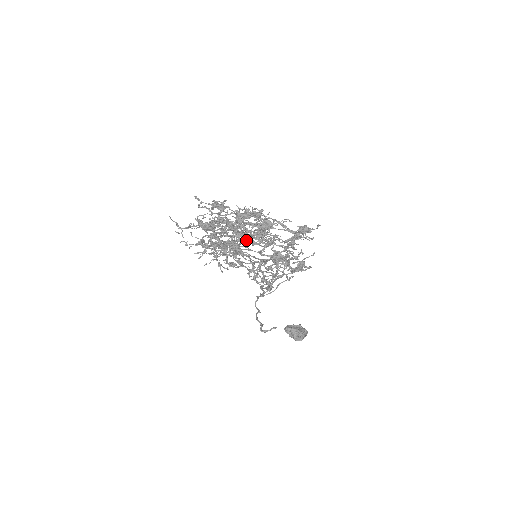
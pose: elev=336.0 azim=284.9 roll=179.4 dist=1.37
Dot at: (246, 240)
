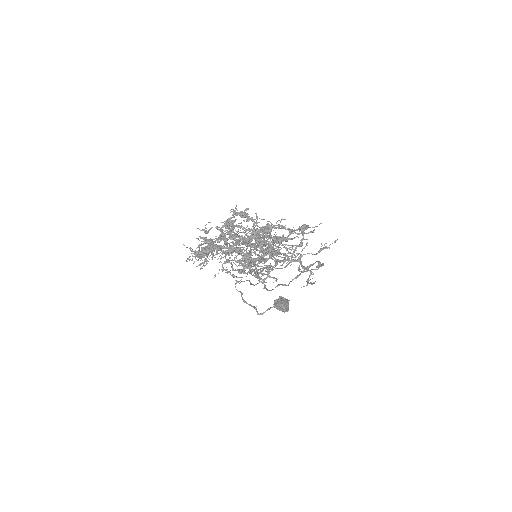
Dot at: (237, 240)
